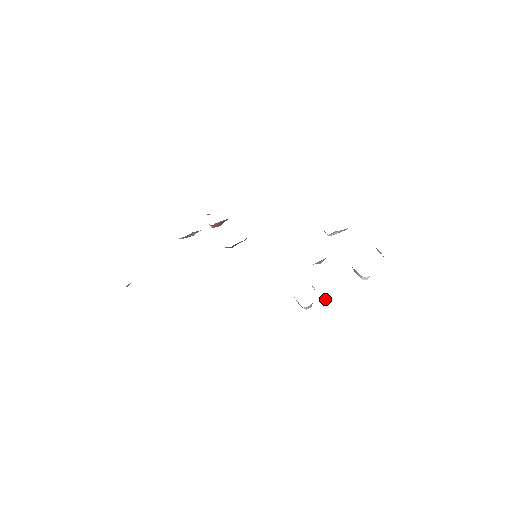
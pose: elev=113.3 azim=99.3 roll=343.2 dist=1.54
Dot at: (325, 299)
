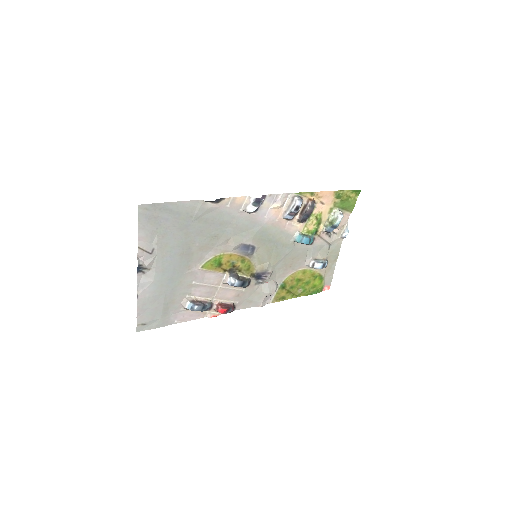
Dot at: (309, 199)
